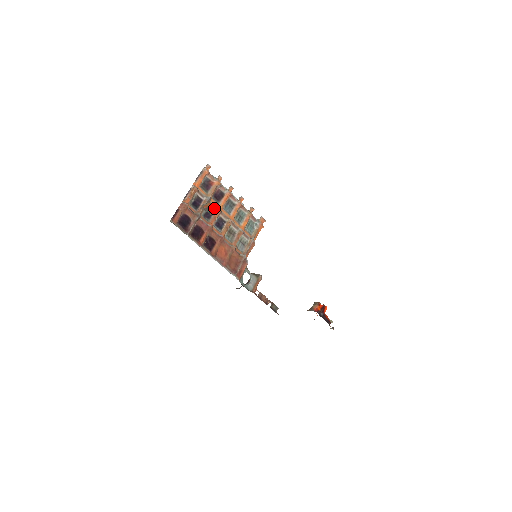
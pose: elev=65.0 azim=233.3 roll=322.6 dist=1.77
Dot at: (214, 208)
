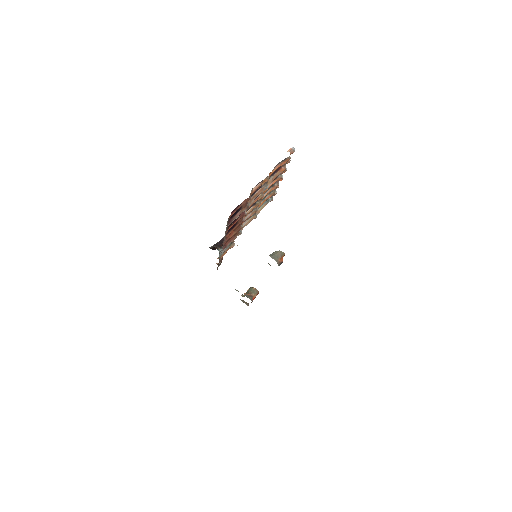
Dot at: (261, 193)
